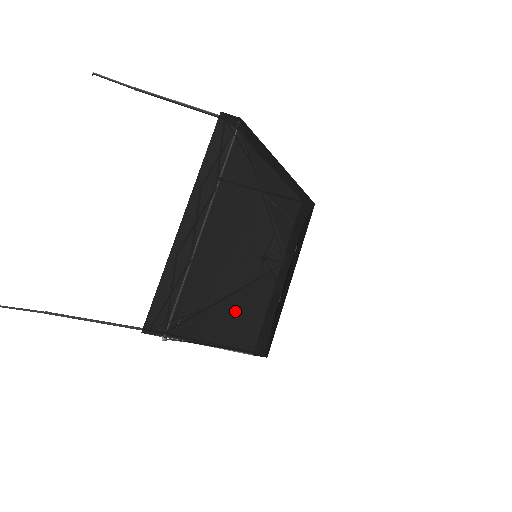
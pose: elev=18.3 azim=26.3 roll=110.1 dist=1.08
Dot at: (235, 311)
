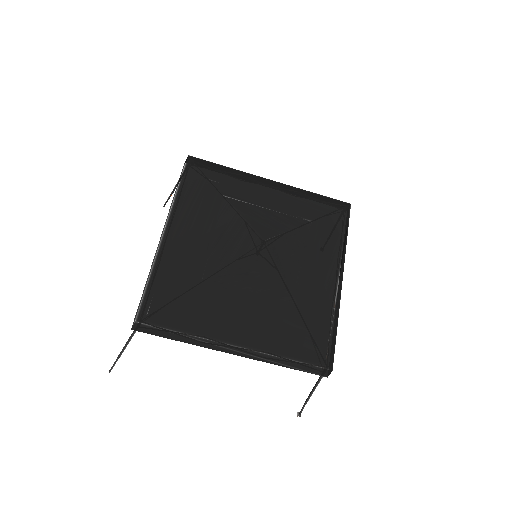
Dot at: (223, 300)
